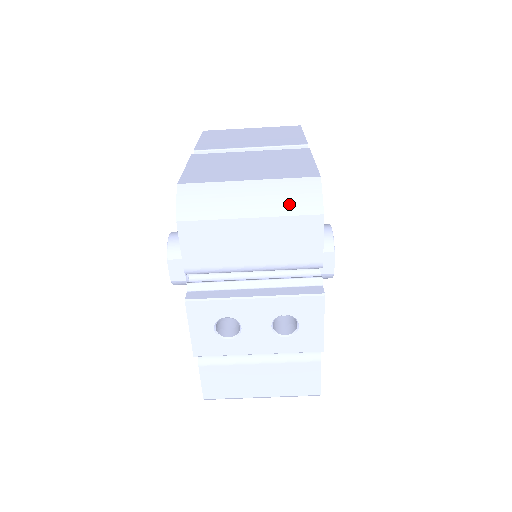
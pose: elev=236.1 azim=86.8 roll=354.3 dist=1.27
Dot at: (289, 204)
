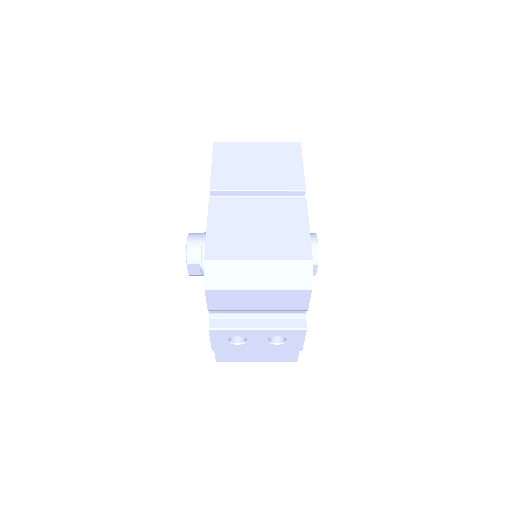
Dot at: (288, 281)
